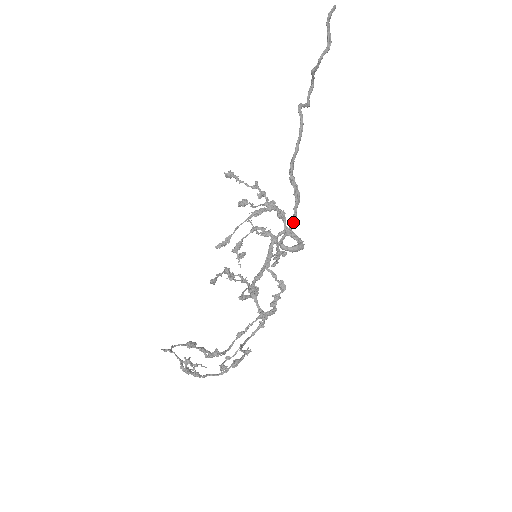
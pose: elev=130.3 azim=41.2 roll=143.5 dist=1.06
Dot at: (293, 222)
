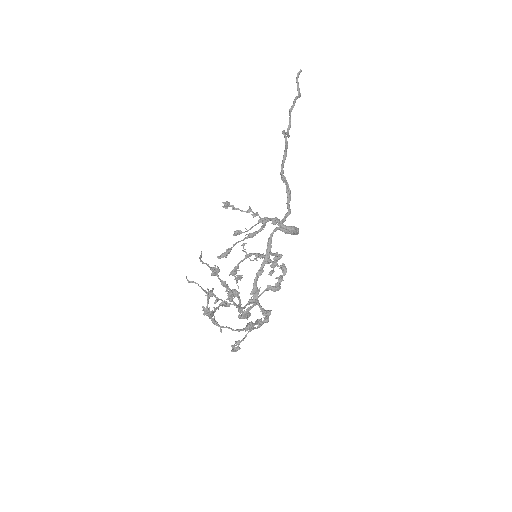
Dot at: (288, 211)
